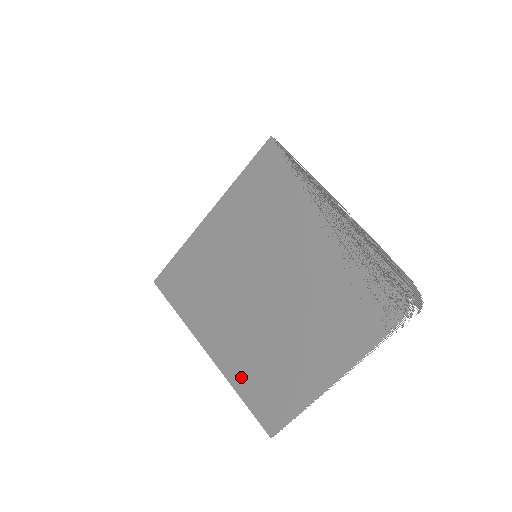
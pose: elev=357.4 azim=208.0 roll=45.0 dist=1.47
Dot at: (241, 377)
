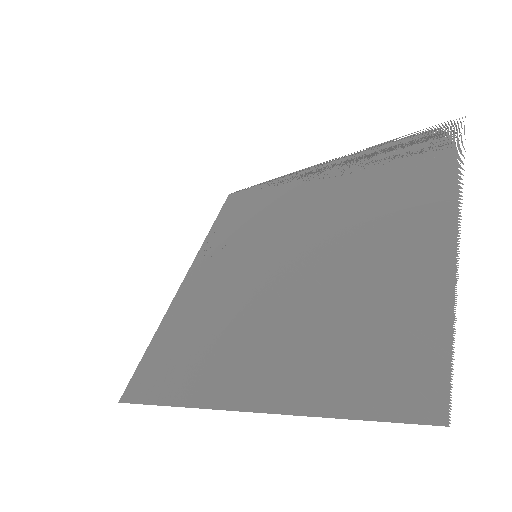
Dot at: (312, 384)
